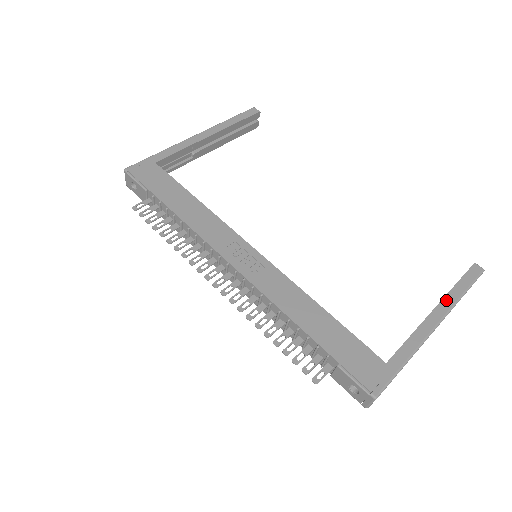
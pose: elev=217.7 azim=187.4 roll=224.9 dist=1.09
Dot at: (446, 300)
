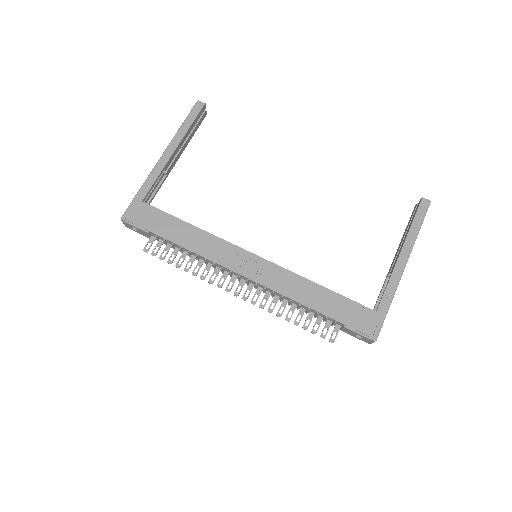
Dot at: (407, 242)
